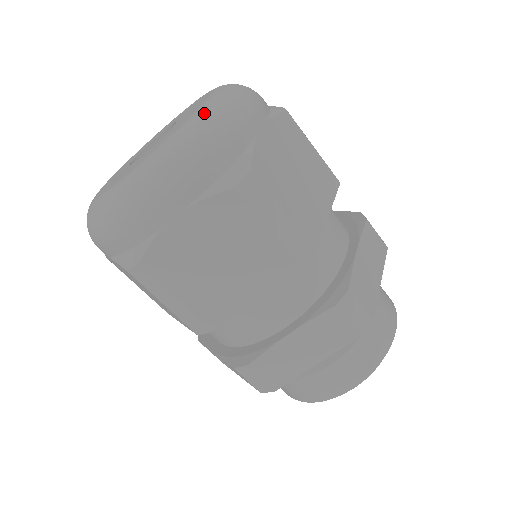
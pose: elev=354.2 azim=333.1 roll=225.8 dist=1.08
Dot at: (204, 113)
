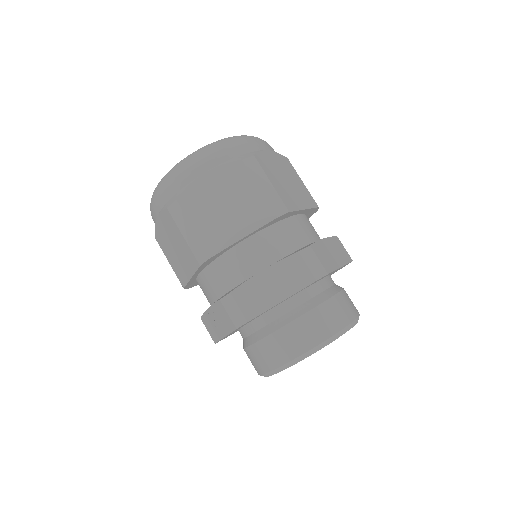
Dot at: occluded
